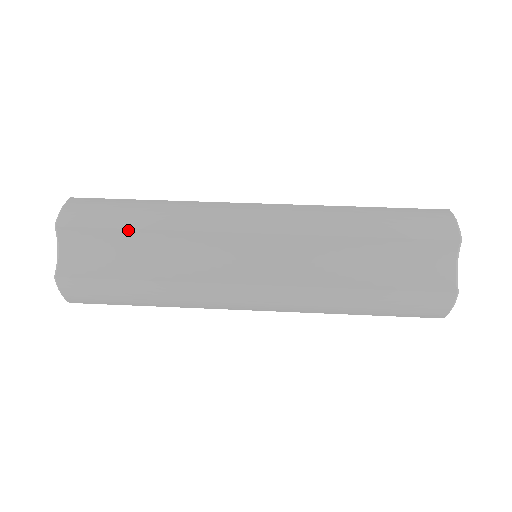
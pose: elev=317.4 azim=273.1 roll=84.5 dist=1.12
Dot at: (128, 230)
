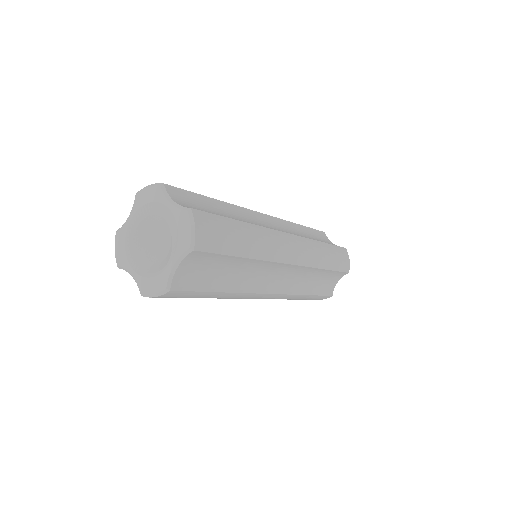
Dot at: (208, 198)
